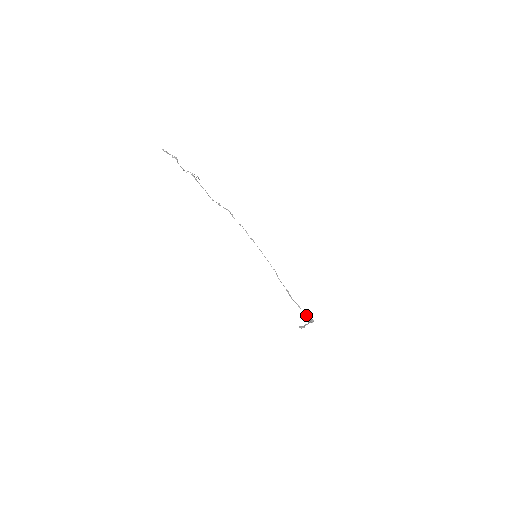
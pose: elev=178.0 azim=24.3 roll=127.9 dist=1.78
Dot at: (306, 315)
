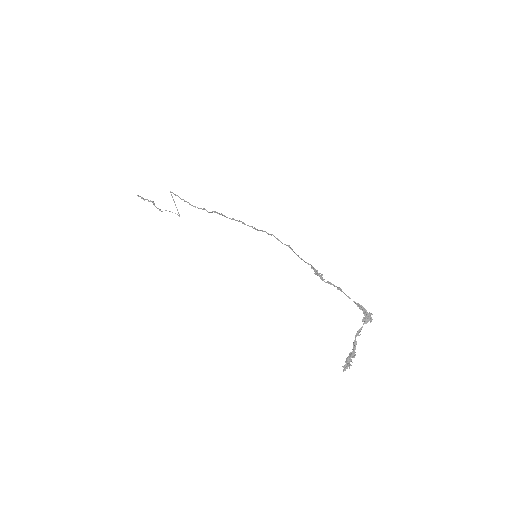
Dot at: (355, 303)
